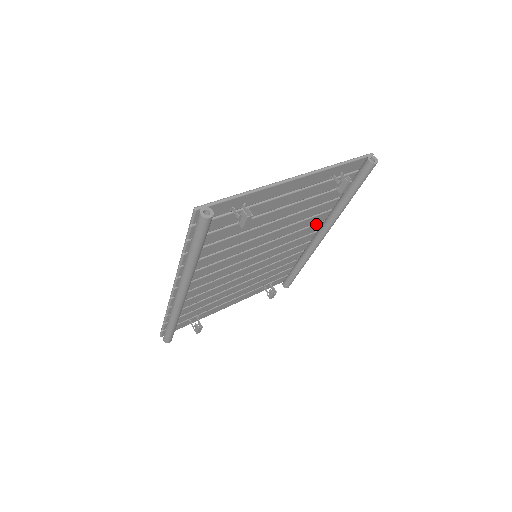
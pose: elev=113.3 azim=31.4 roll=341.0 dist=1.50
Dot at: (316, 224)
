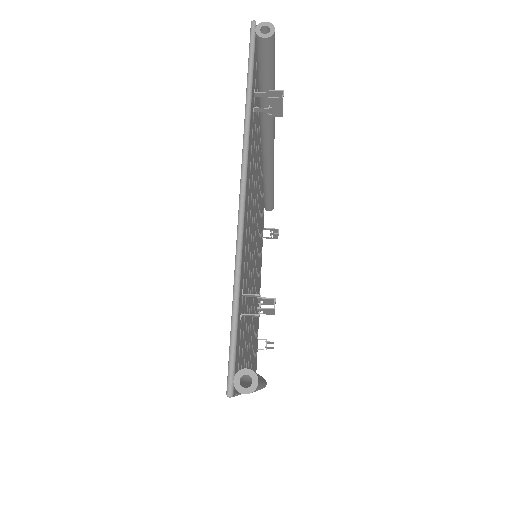
Dot at: occluded
